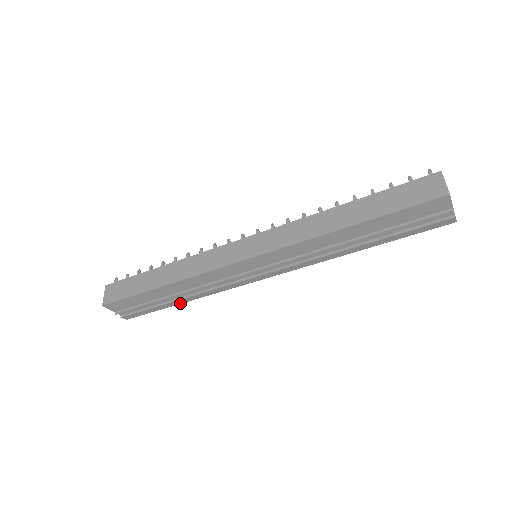
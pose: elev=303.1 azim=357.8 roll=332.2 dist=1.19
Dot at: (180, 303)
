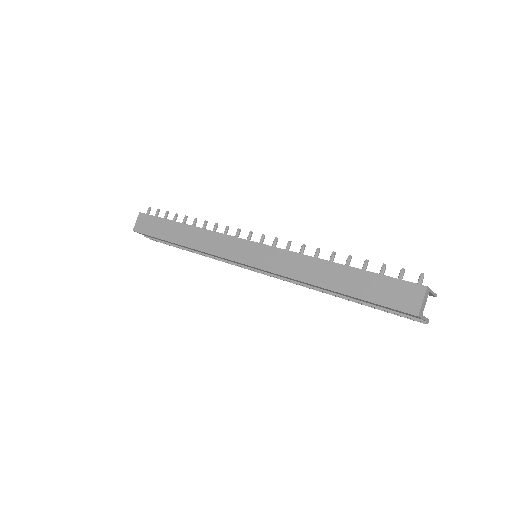
Dot at: occluded
